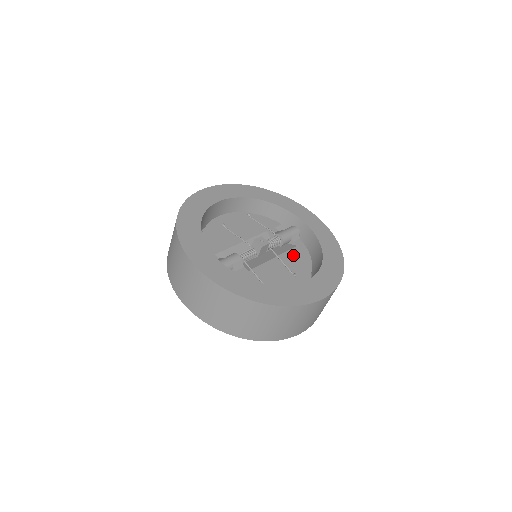
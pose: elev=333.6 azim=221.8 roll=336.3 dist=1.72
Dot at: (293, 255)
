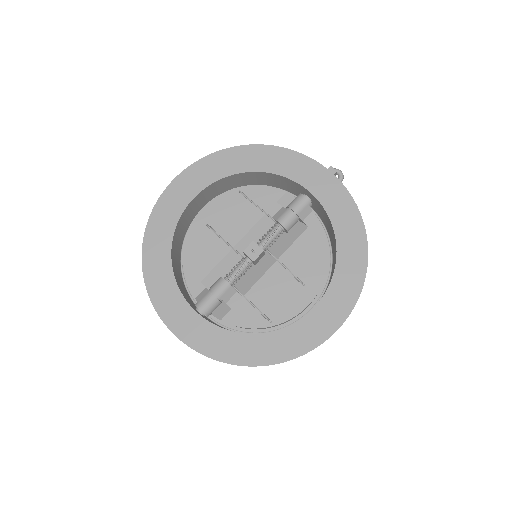
Dot at: (302, 247)
